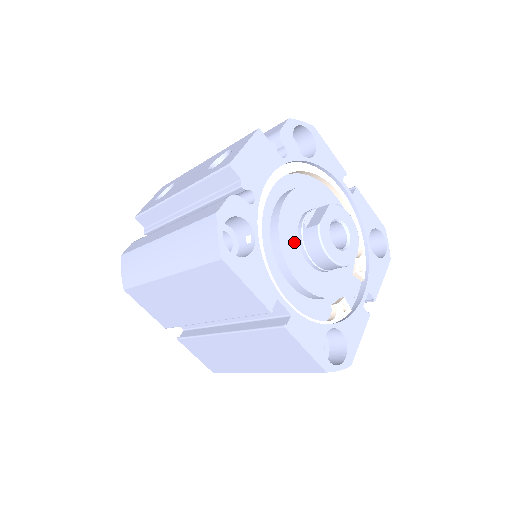
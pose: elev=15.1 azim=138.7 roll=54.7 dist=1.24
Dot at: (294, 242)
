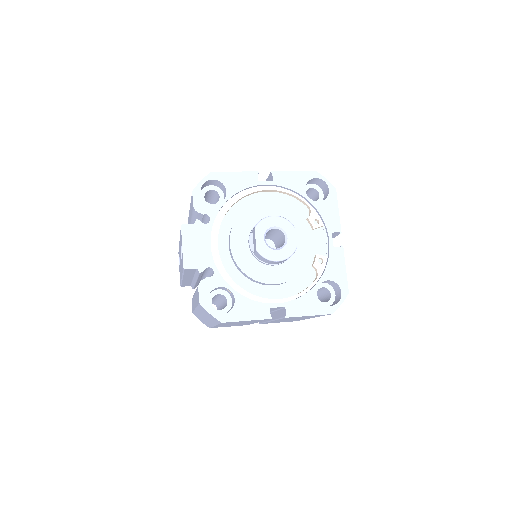
Dot at: (255, 264)
